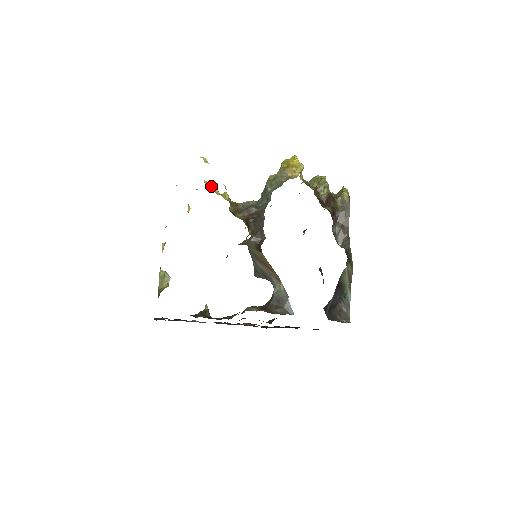
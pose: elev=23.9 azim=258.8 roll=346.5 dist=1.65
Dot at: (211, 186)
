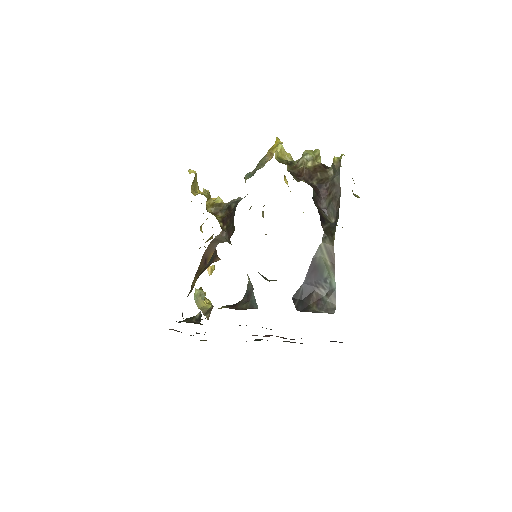
Dot at: occluded
